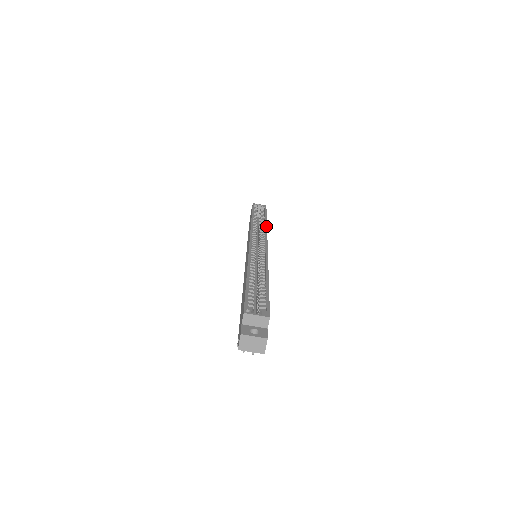
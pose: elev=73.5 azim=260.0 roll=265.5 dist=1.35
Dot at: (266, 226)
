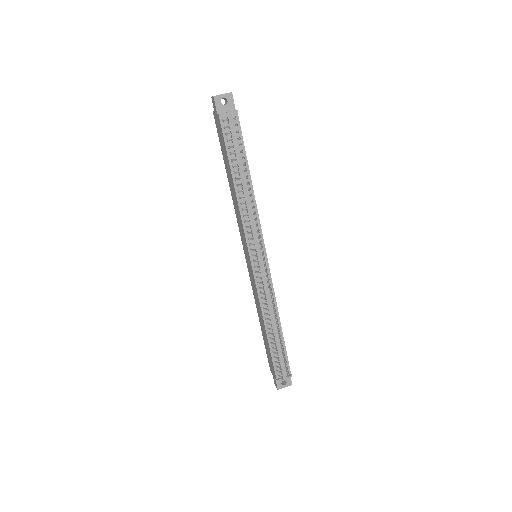
Dot at: occluded
